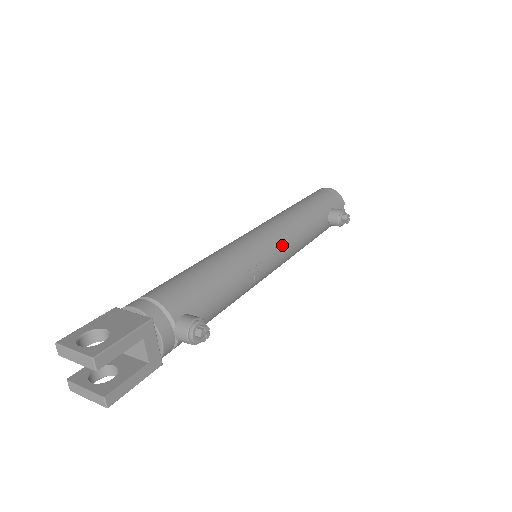
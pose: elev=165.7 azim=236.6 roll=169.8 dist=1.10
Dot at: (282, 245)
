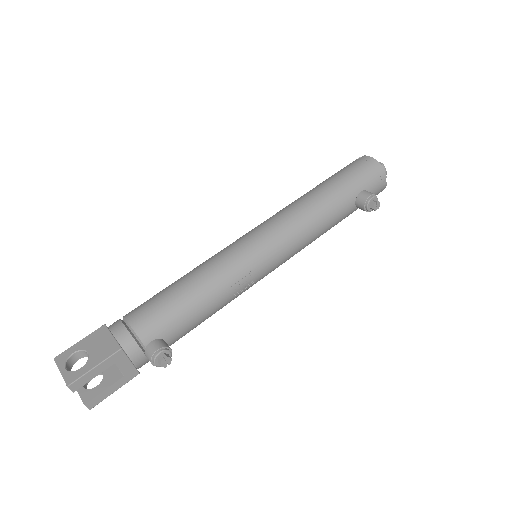
Dot at: (280, 250)
